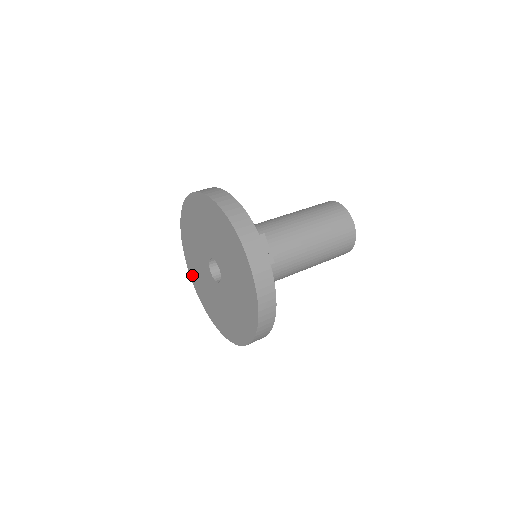
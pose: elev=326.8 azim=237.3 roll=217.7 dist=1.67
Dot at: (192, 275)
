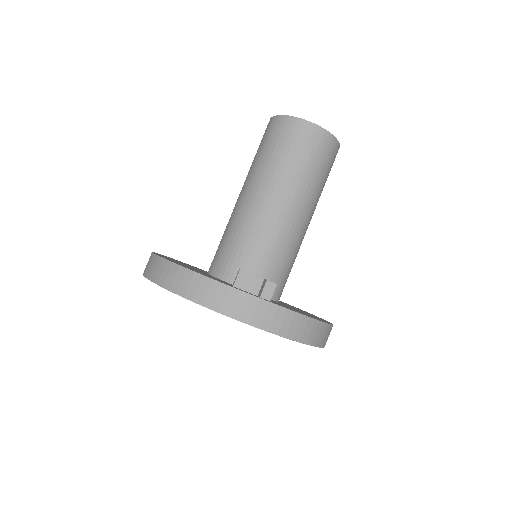
Dot at: occluded
